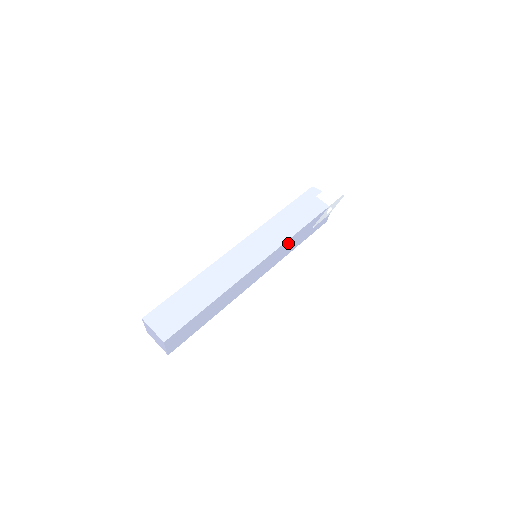
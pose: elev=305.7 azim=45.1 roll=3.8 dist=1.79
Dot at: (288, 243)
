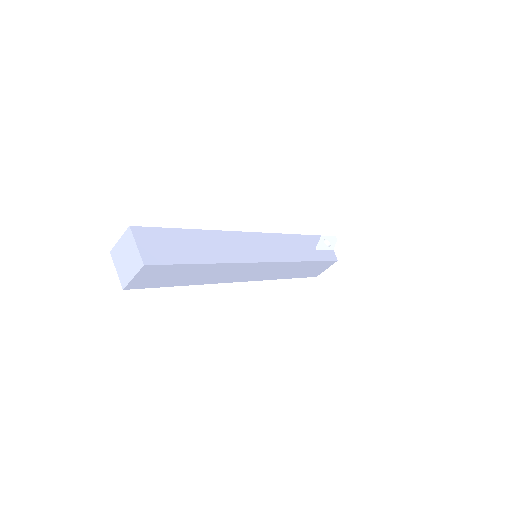
Dot at: (285, 241)
